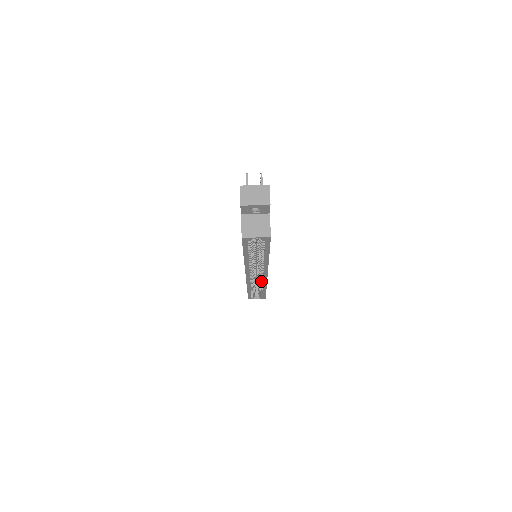
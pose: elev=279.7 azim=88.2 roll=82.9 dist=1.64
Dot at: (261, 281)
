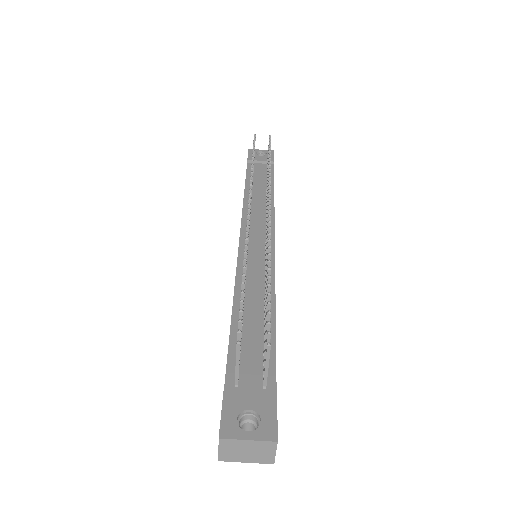
Dot at: occluded
